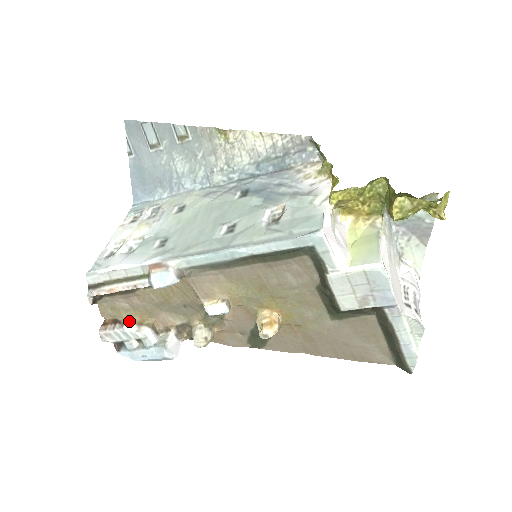
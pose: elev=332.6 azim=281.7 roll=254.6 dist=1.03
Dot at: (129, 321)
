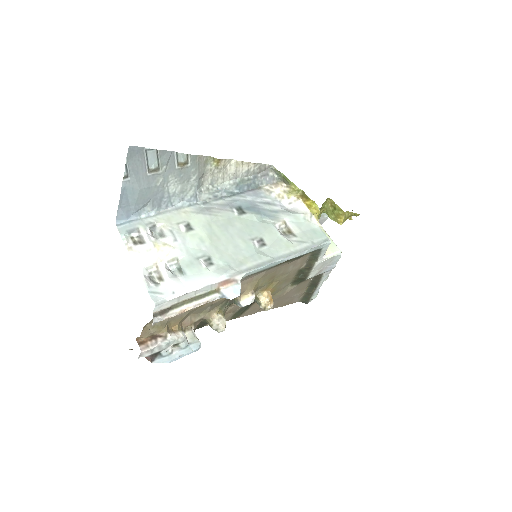
Dot at: (169, 332)
